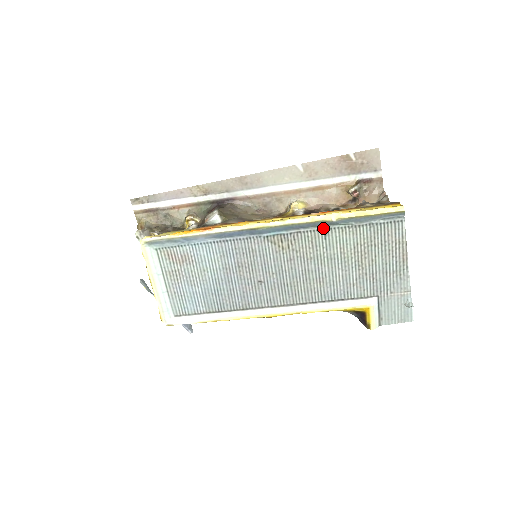
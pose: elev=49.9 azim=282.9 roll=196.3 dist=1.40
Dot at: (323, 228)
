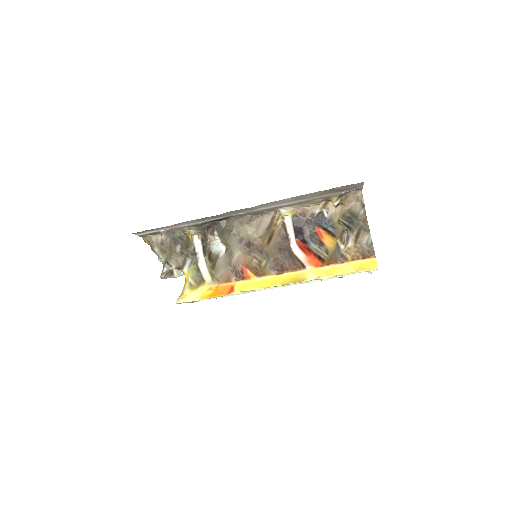
Dot at: occluded
